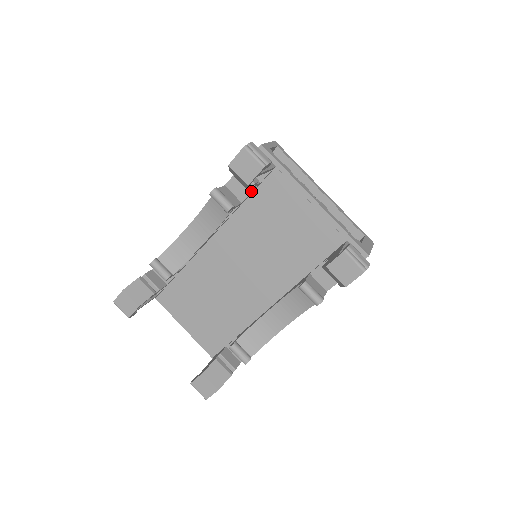
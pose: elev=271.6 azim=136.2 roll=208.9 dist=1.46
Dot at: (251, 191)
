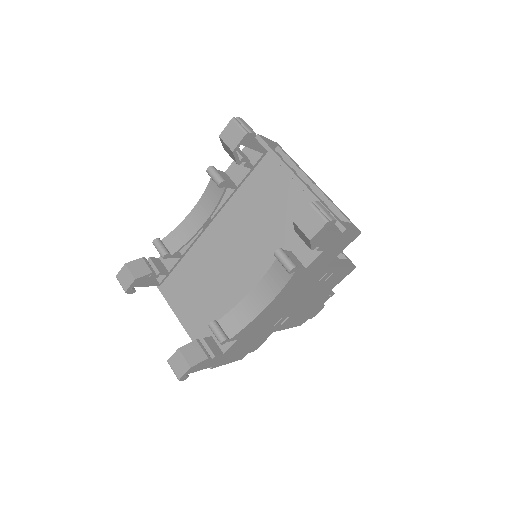
Dot at: (245, 175)
